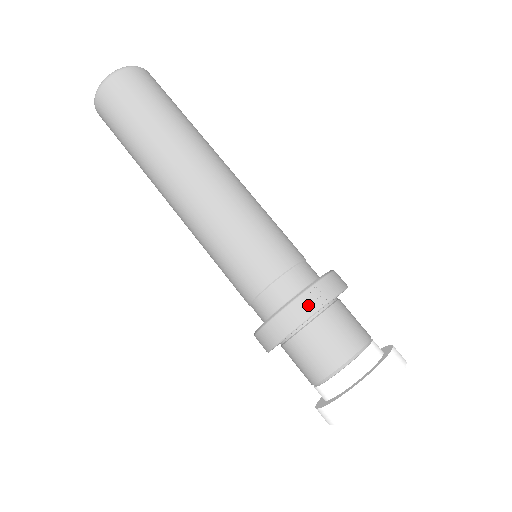
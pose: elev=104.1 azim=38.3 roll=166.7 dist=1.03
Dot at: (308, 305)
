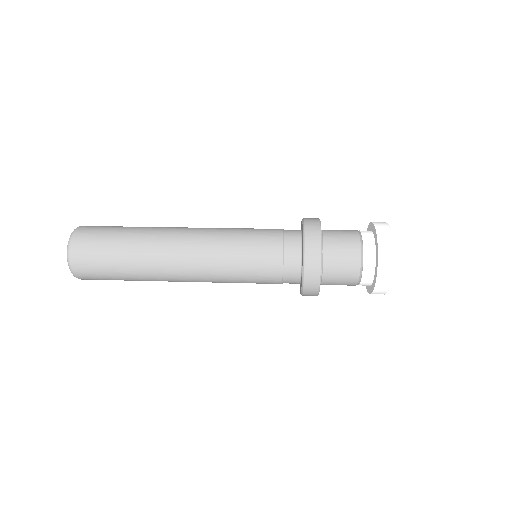
Dot at: occluded
